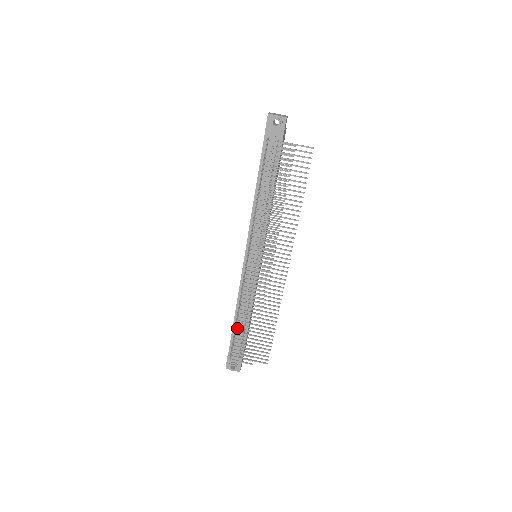
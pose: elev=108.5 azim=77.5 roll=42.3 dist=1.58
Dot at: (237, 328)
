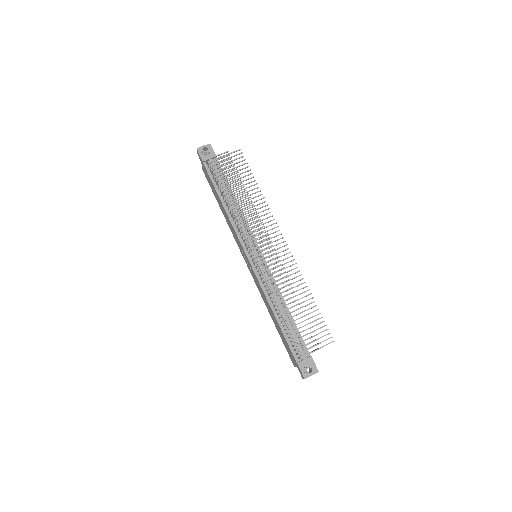
Dot at: (285, 320)
